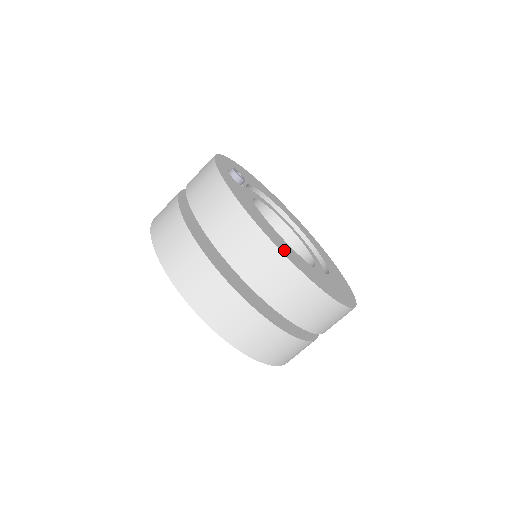
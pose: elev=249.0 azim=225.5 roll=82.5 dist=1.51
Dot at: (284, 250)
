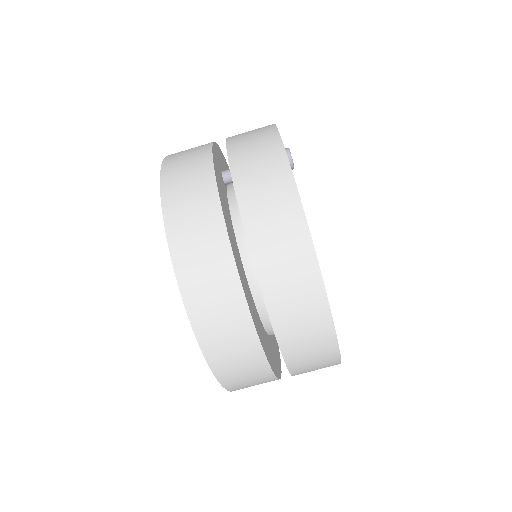
Dot at: occluded
